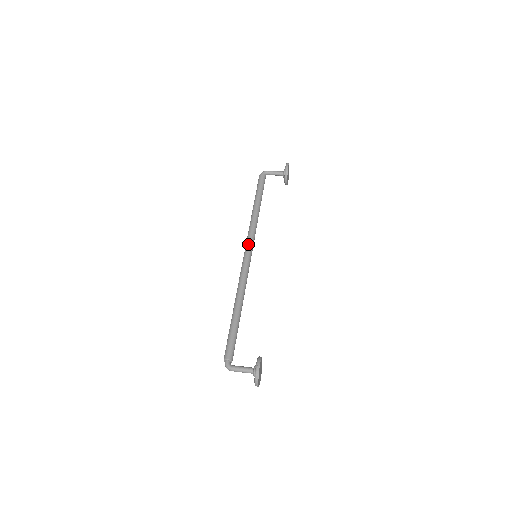
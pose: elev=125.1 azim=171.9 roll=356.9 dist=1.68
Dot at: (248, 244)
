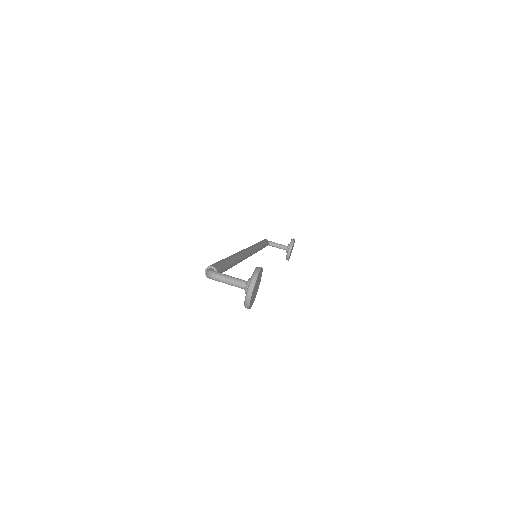
Dot at: (249, 247)
